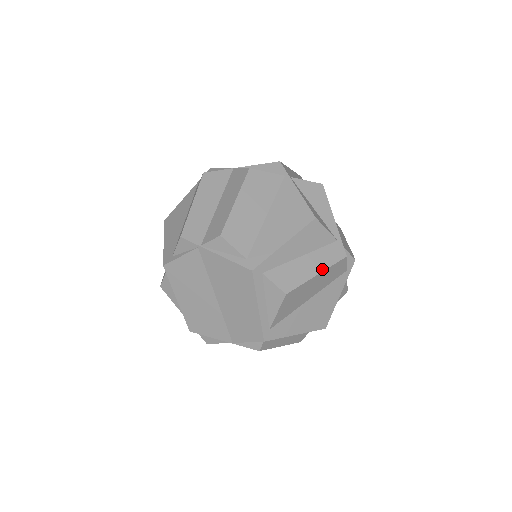
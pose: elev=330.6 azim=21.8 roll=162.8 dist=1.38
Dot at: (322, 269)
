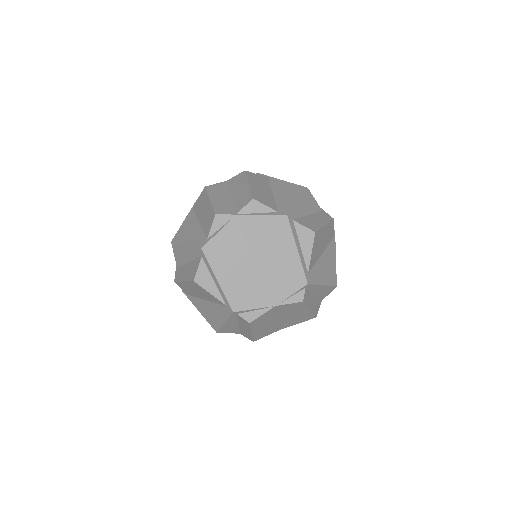
Dot at: (325, 223)
